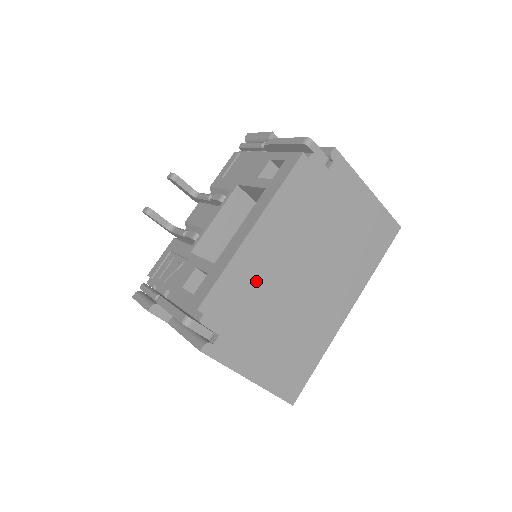
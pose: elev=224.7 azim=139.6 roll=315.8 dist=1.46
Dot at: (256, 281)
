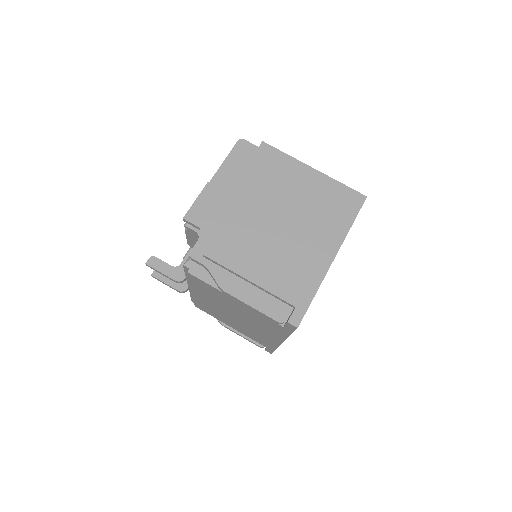
Dot at: occluded
